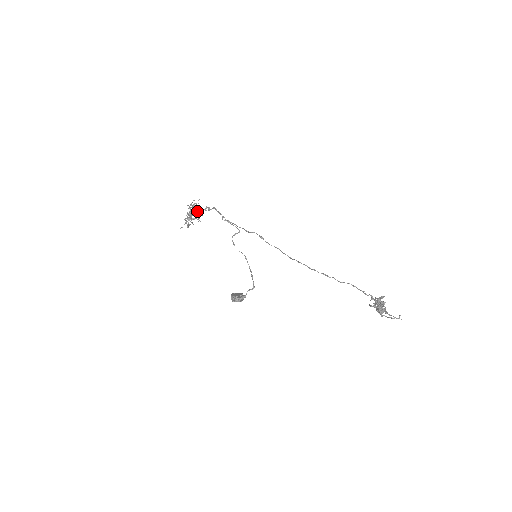
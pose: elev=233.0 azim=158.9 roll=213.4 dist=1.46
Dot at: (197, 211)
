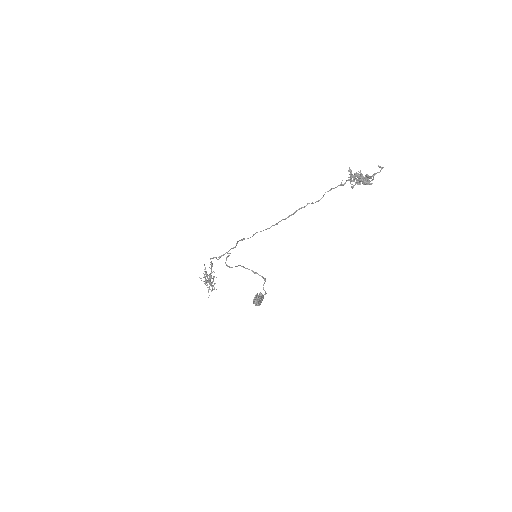
Dot at: (210, 274)
